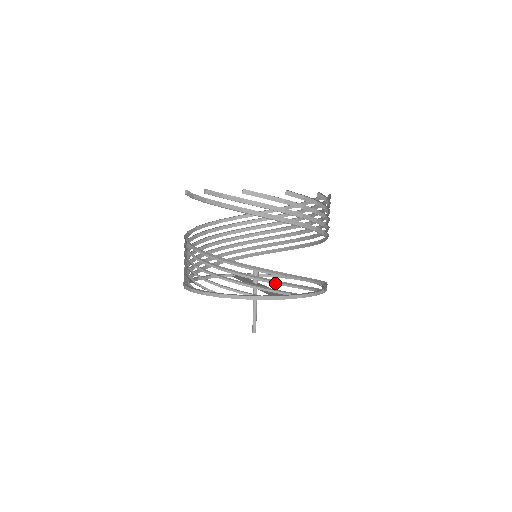
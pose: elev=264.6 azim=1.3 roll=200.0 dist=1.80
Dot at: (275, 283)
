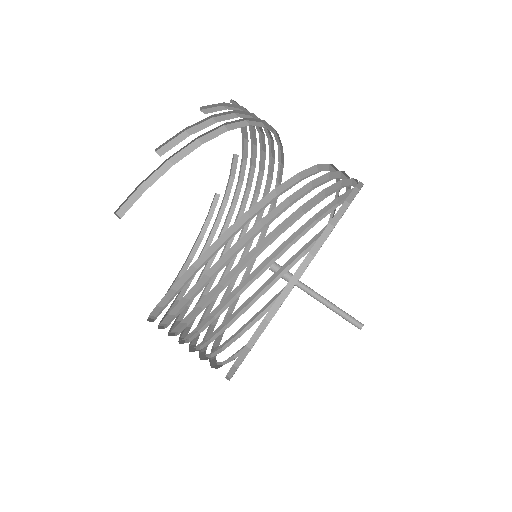
Dot at: occluded
